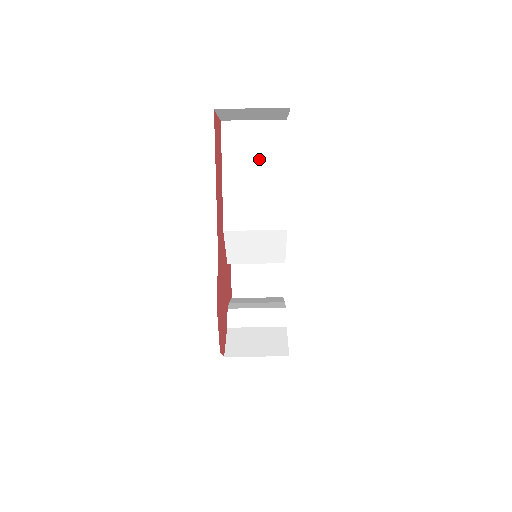
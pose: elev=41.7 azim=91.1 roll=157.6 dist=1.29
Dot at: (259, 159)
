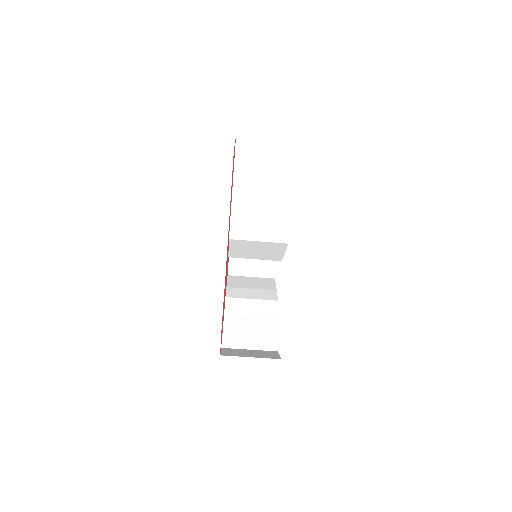
Dot at: (270, 177)
